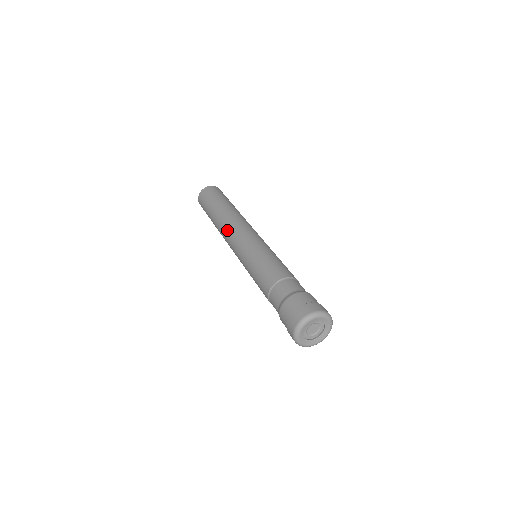
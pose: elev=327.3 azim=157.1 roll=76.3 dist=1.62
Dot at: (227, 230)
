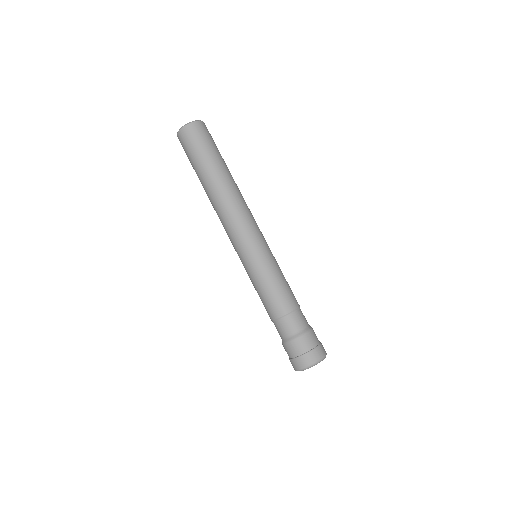
Dot at: (230, 215)
